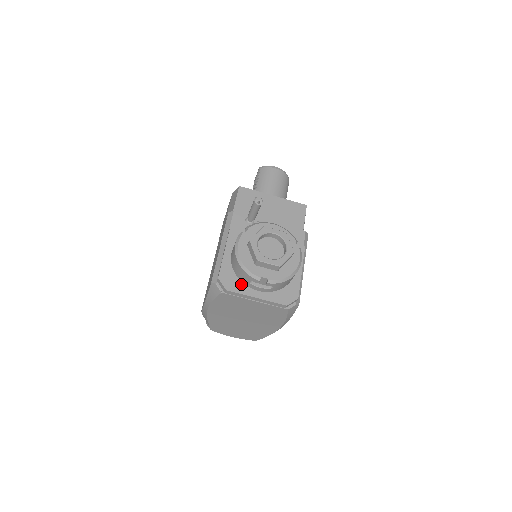
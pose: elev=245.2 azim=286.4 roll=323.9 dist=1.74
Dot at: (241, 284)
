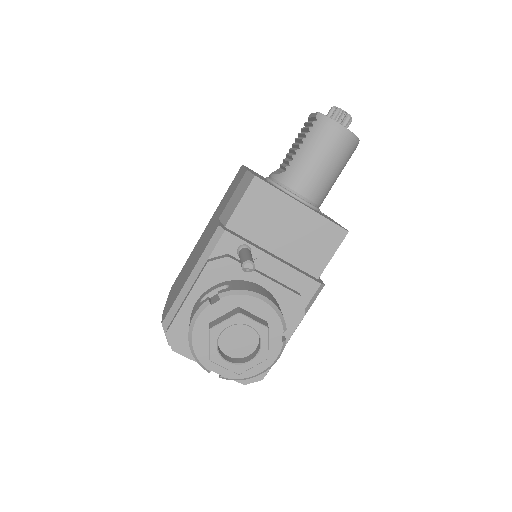
Dot at: occluded
